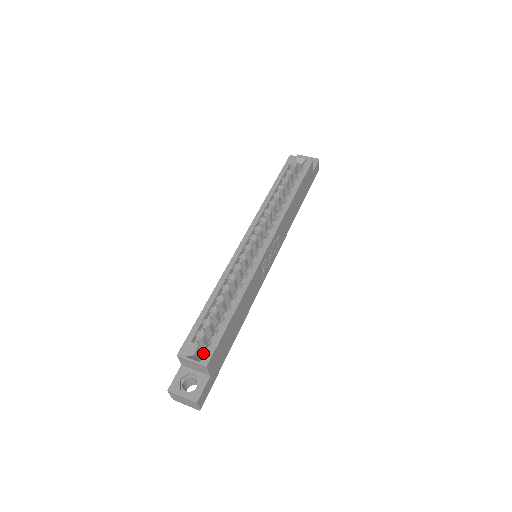
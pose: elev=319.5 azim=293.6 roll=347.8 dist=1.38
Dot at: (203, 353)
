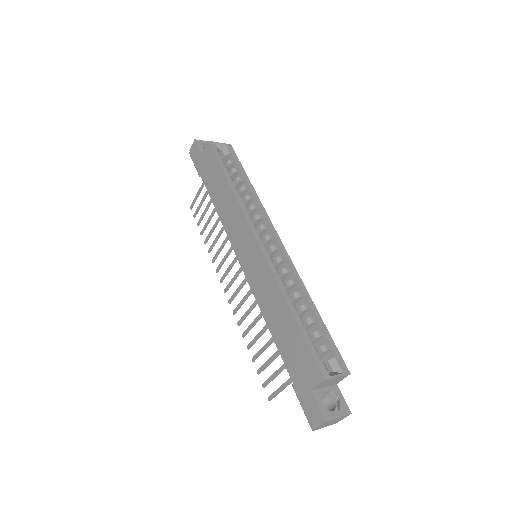
Dot at: (336, 364)
